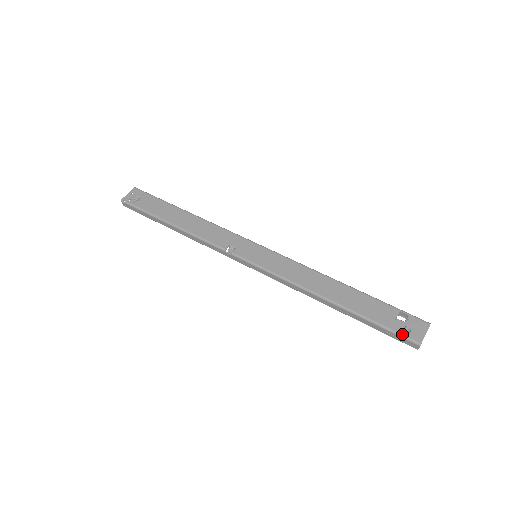
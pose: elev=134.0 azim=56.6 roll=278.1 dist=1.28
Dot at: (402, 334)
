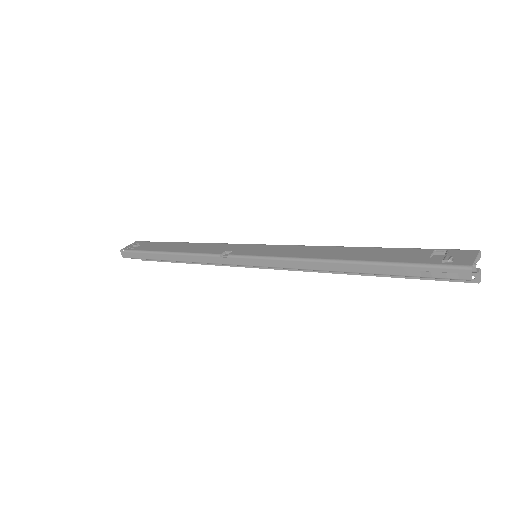
Dot at: (442, 264)
